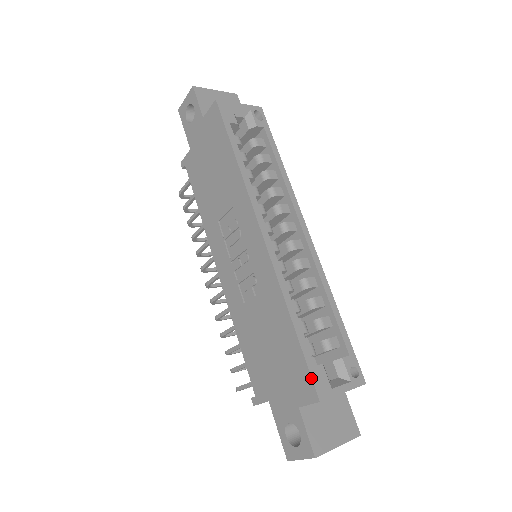
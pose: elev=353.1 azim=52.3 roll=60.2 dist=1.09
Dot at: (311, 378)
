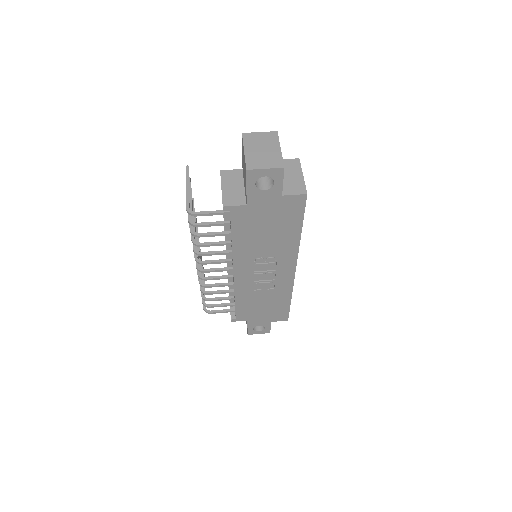
Dot at: occluded
